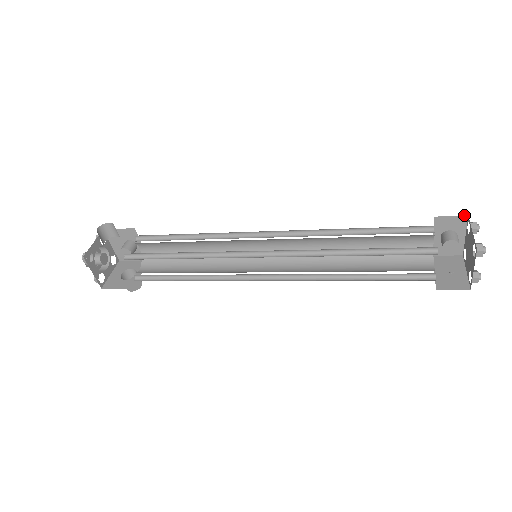
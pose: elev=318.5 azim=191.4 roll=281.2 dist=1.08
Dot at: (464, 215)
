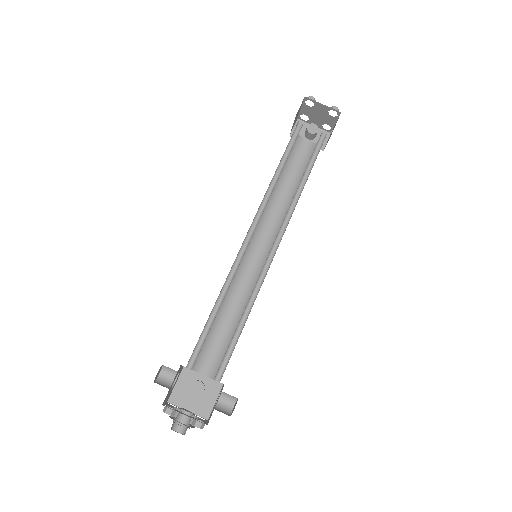
Dot at: (296, 121)
